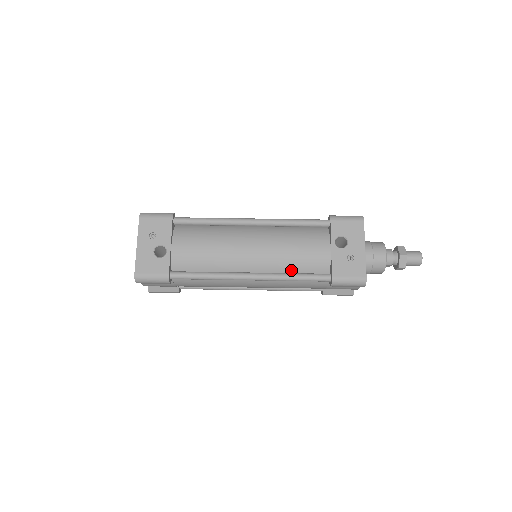
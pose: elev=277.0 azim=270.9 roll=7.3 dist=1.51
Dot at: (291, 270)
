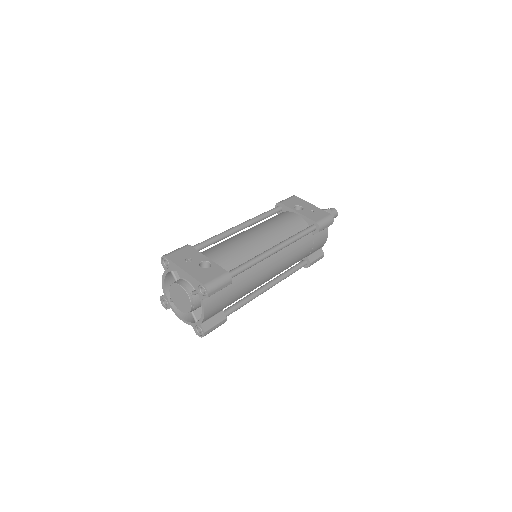
Dot at: (290, 236)
